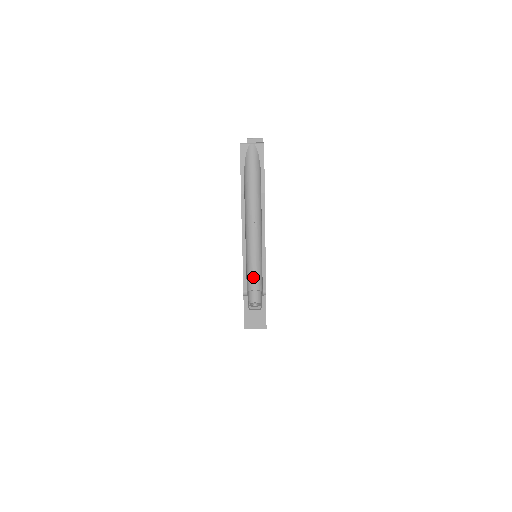
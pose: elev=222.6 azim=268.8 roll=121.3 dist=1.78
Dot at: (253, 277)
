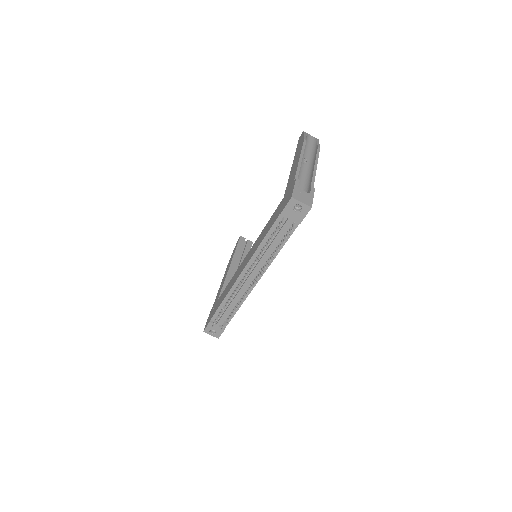
Dot at: occluded
